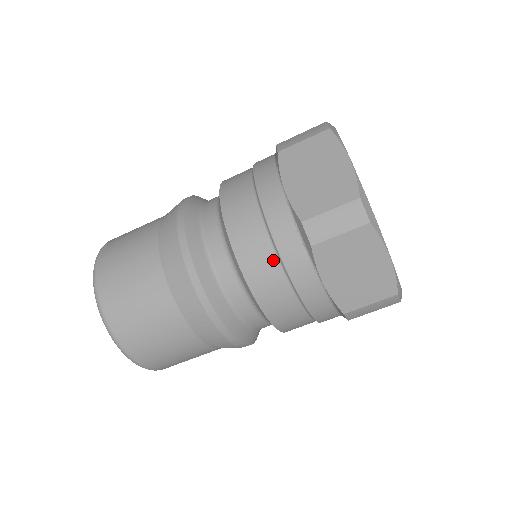
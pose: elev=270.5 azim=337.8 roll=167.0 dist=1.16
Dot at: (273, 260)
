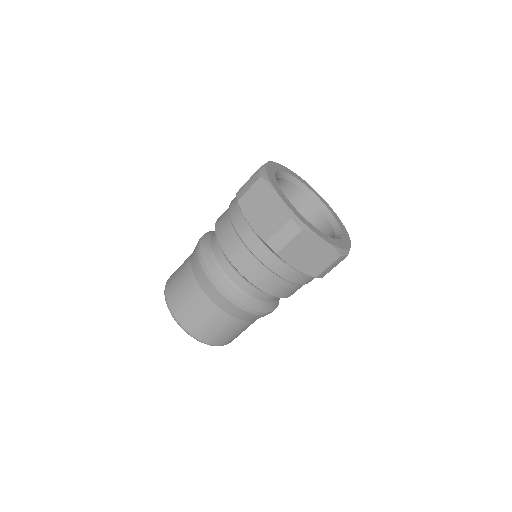
Dot at: (261, 267)
